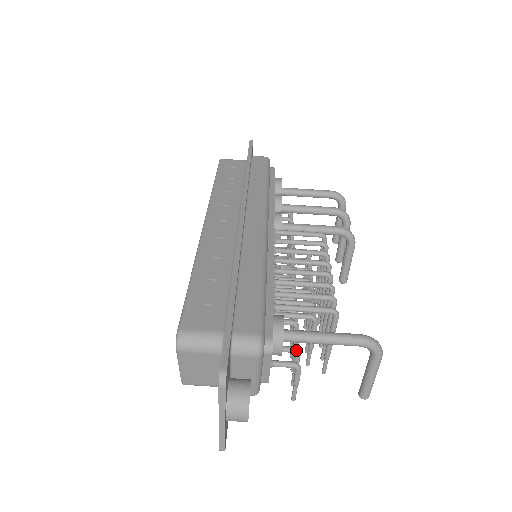
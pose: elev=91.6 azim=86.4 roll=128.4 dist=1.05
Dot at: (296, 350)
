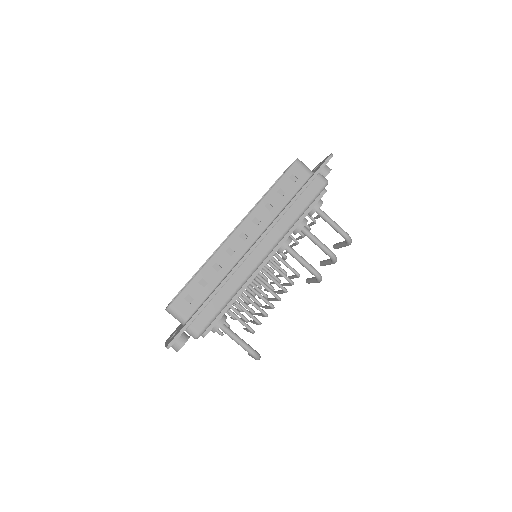
Dot at: (228, 326)
